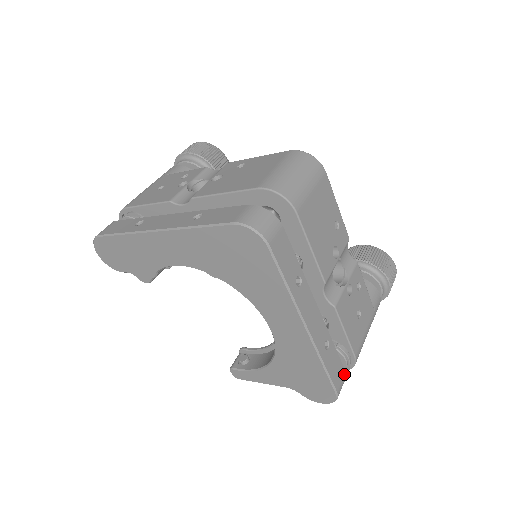
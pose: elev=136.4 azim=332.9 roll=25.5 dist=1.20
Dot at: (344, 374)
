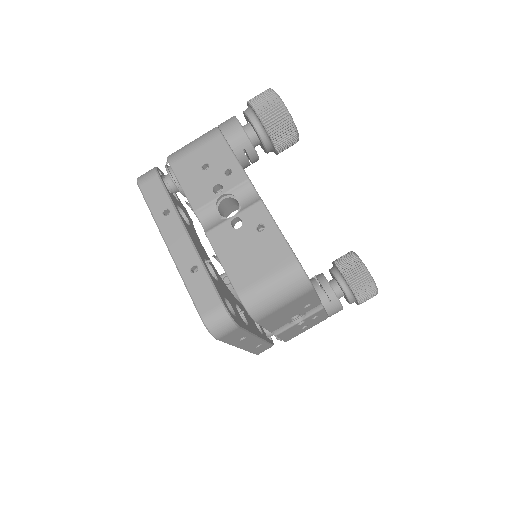
Dot at: (270, 347)
